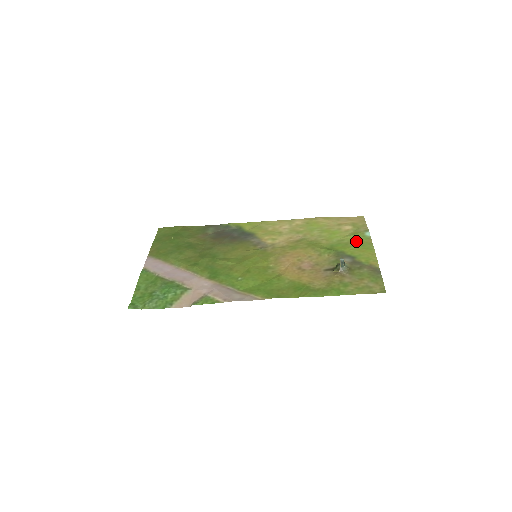
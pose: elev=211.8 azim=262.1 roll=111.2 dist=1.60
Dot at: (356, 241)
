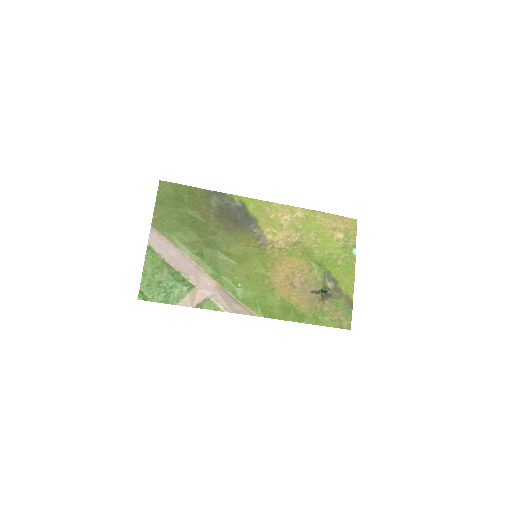
Dot at: (343, 259)
